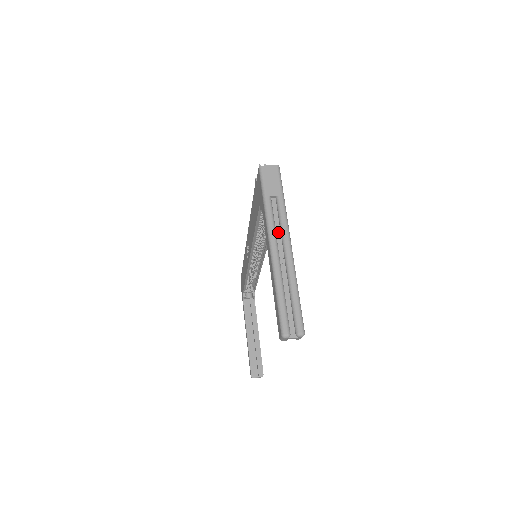
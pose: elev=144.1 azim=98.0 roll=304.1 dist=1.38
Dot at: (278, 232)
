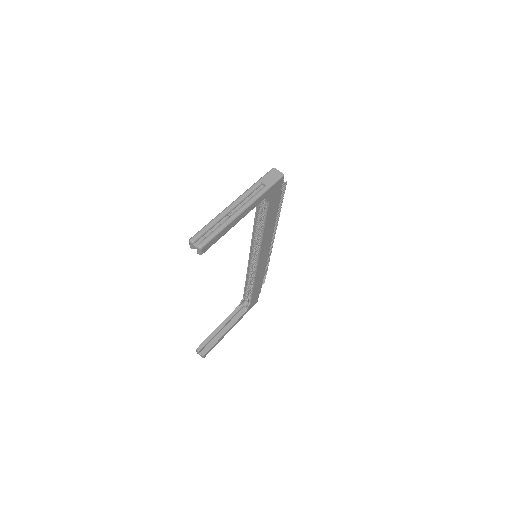
Dot at: (246, 200)
